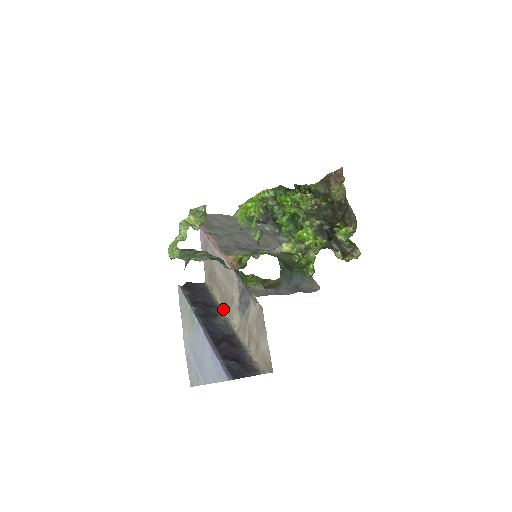
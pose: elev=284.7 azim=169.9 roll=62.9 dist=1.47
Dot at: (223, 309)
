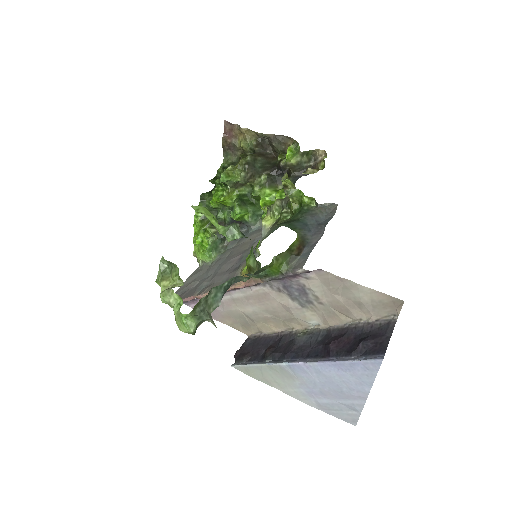
Dot at: (290, 330)
